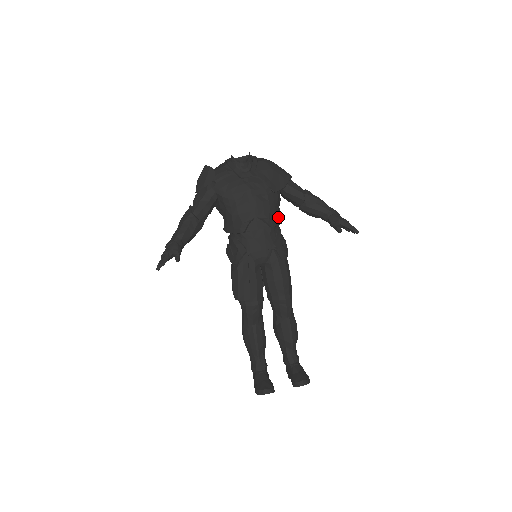
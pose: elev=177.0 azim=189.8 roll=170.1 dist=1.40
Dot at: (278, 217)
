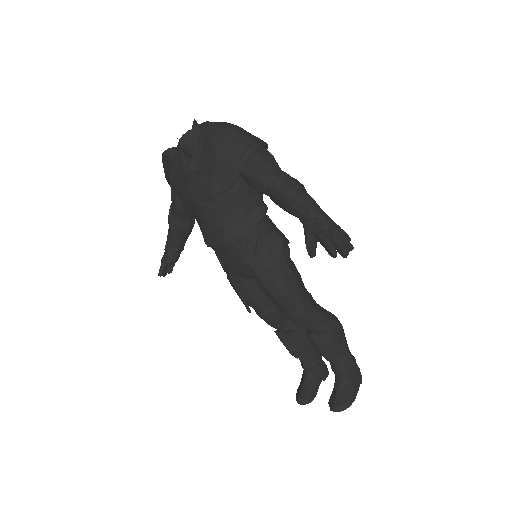
Dot at: (248, 219)
